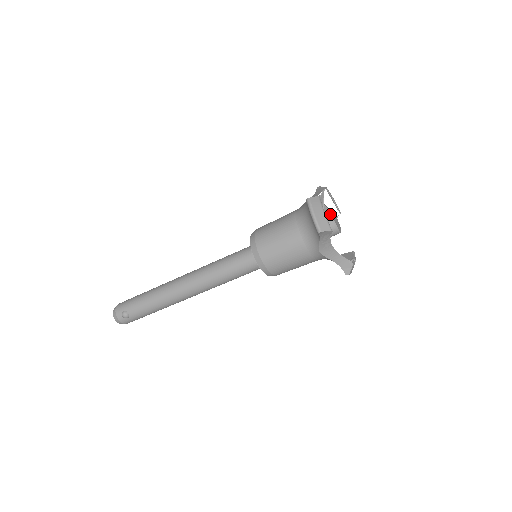
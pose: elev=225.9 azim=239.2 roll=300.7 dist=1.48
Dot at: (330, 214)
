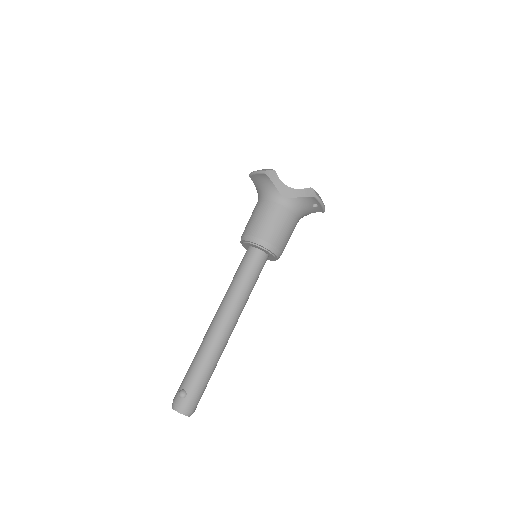
Dot at: occluded
